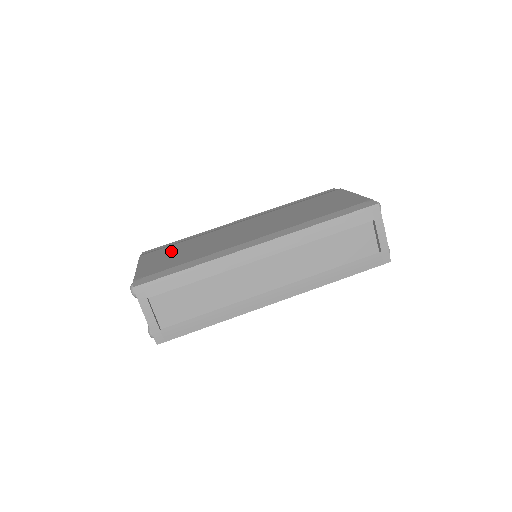
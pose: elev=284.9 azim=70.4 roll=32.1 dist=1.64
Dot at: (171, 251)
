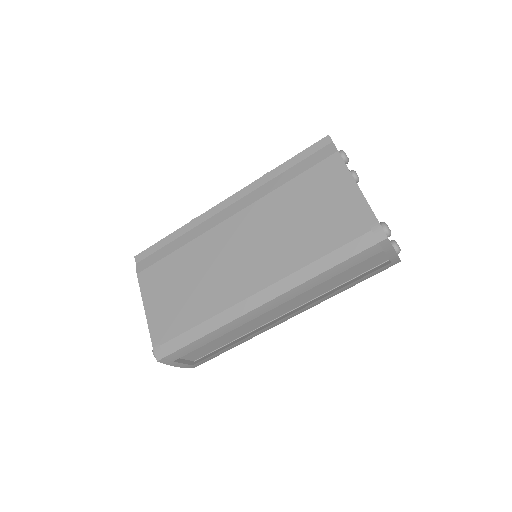
Dot at: (169, 279)
